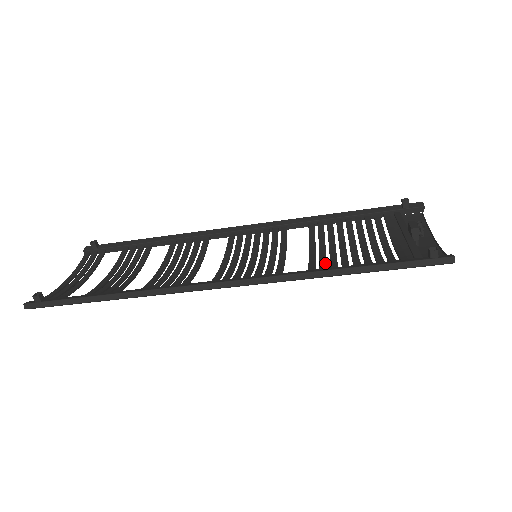
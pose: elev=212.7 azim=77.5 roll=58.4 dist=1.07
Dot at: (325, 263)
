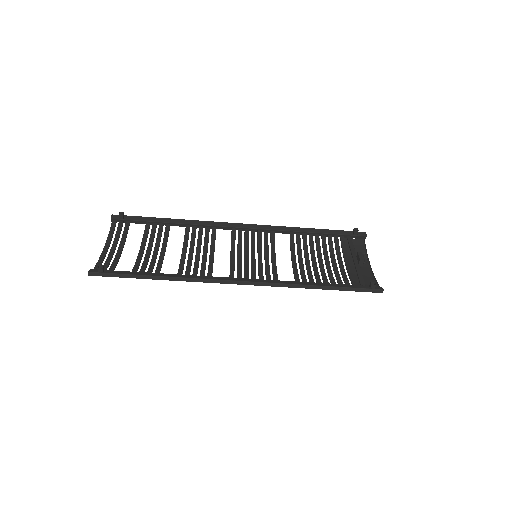
Dot at: occluded
